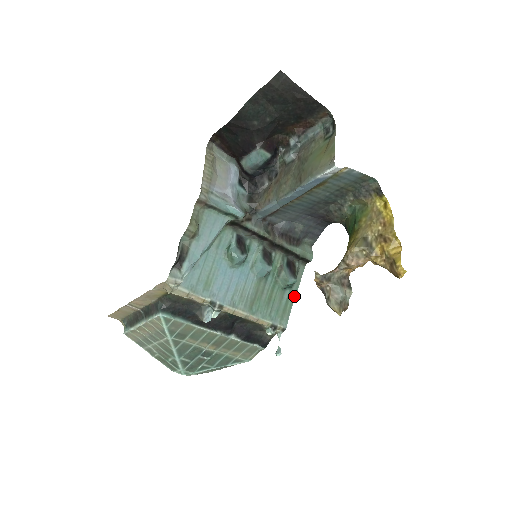
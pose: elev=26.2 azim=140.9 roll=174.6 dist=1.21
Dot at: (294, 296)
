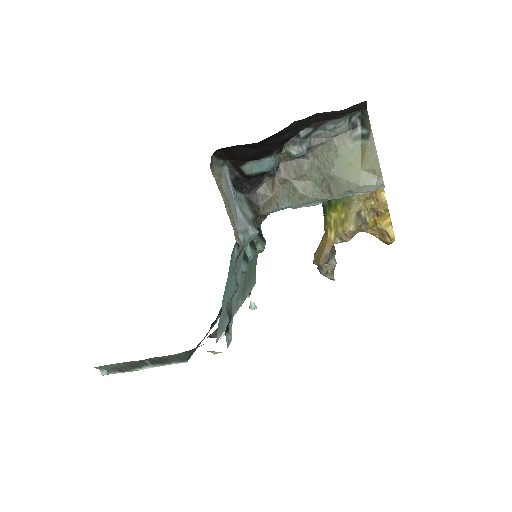
Dot at: occluded
